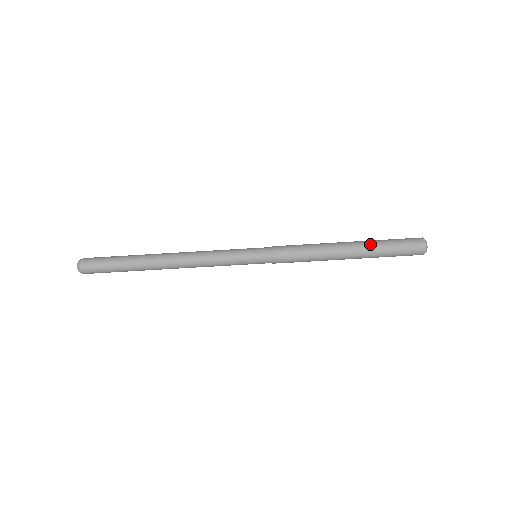
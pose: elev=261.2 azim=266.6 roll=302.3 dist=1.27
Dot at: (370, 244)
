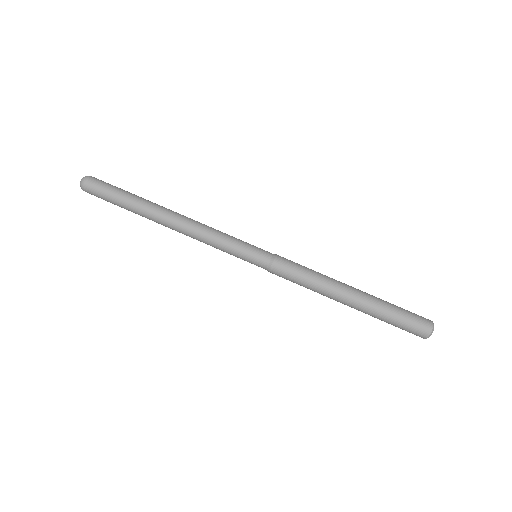
Dot at: occluded
